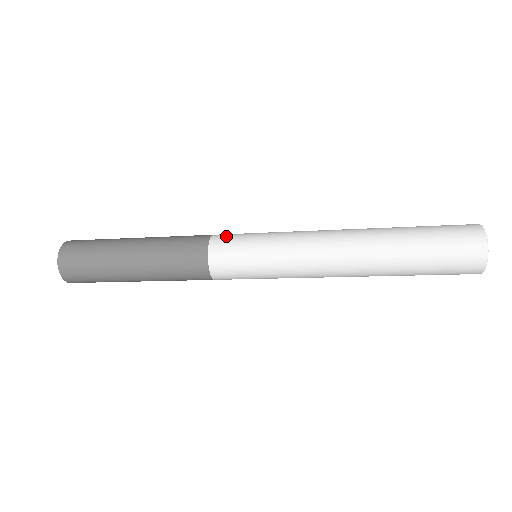
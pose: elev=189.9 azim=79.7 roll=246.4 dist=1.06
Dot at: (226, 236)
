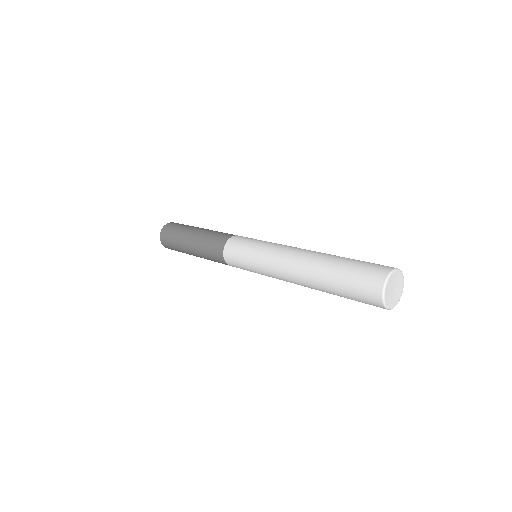
Dot at: (233, 244)
